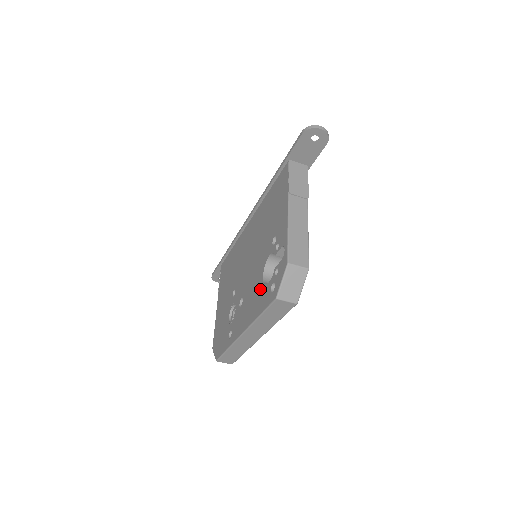
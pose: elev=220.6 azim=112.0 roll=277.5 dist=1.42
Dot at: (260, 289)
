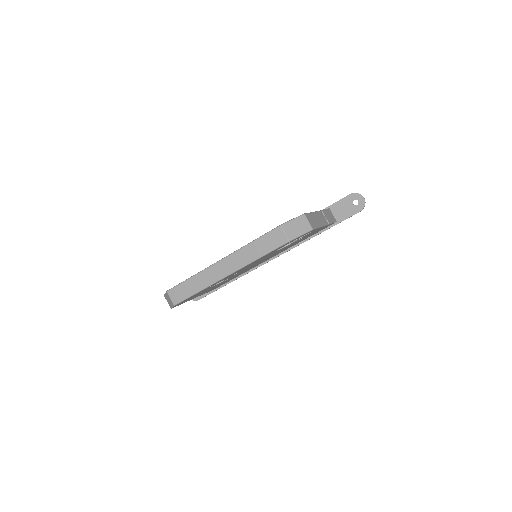
Dot at: occluded
